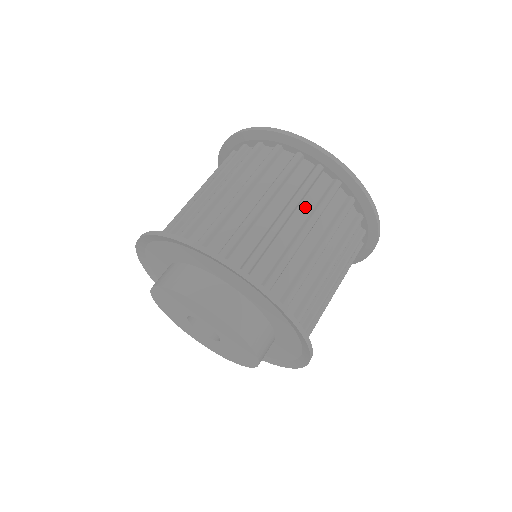
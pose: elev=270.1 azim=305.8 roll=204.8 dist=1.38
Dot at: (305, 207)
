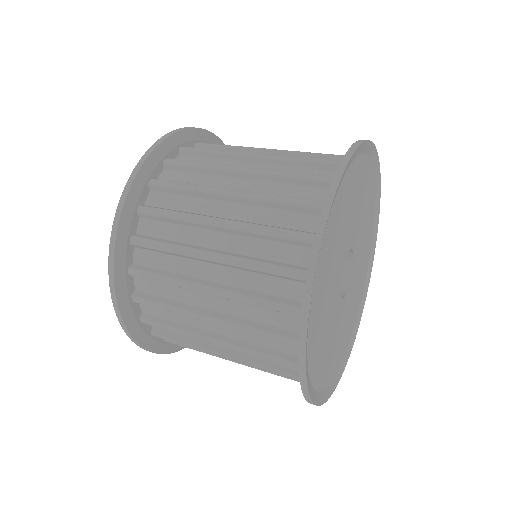
Dot at: occluded
